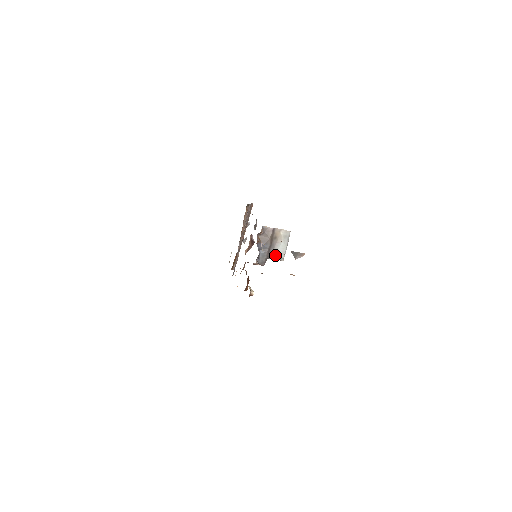
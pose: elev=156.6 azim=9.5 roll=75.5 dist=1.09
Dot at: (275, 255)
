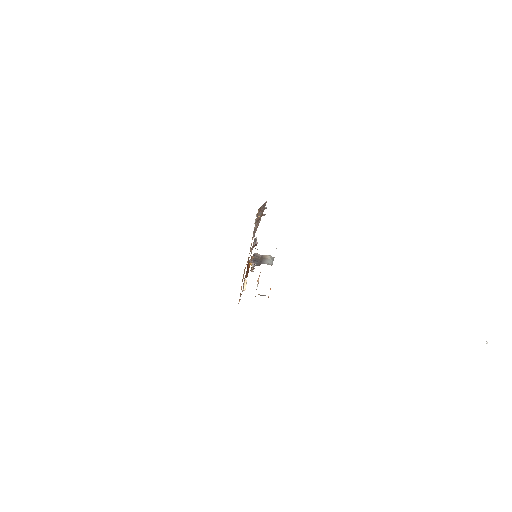
Dot at: (266, 263)
